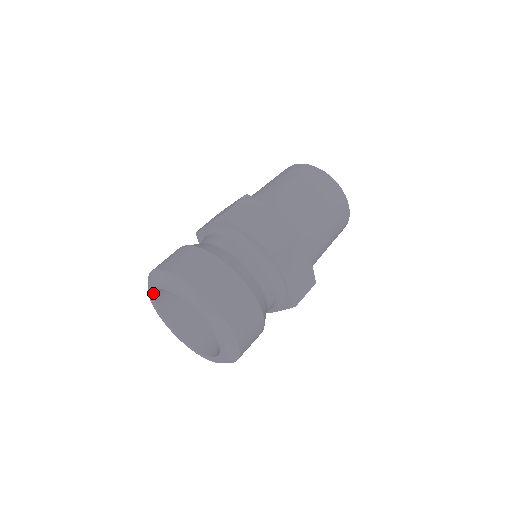
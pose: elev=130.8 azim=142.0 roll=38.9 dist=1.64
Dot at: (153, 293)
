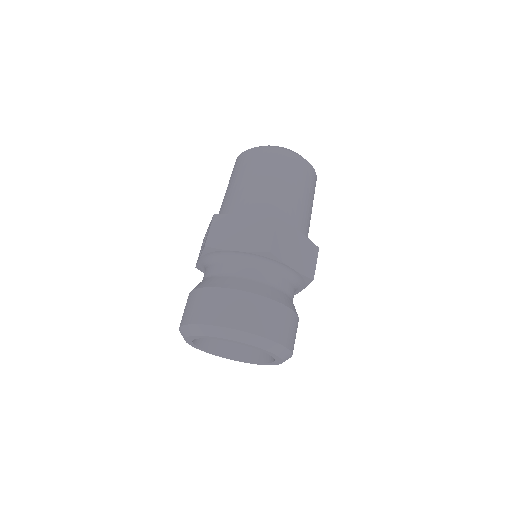
Dot at: (192, 343)
